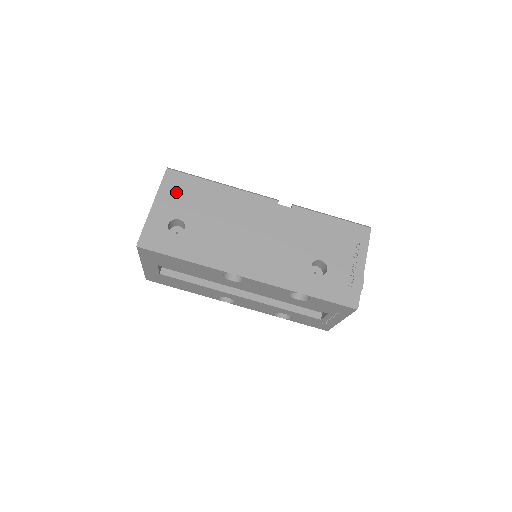
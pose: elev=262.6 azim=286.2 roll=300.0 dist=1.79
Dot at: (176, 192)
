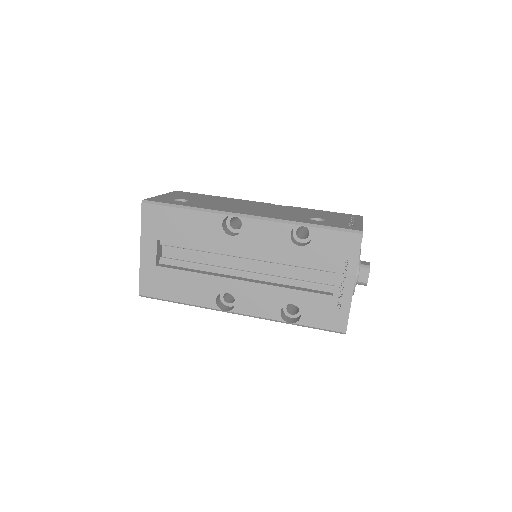
Dot at: (183, 195)
